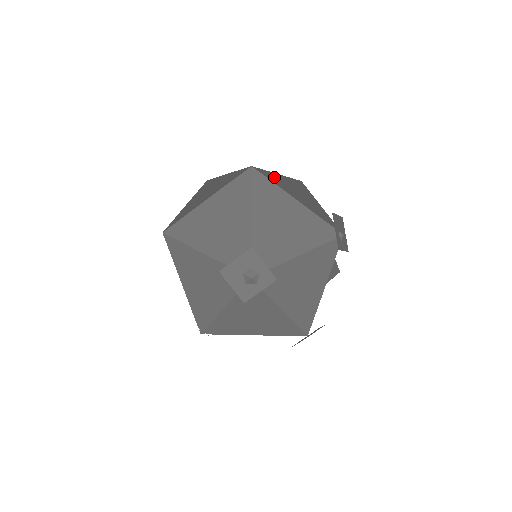
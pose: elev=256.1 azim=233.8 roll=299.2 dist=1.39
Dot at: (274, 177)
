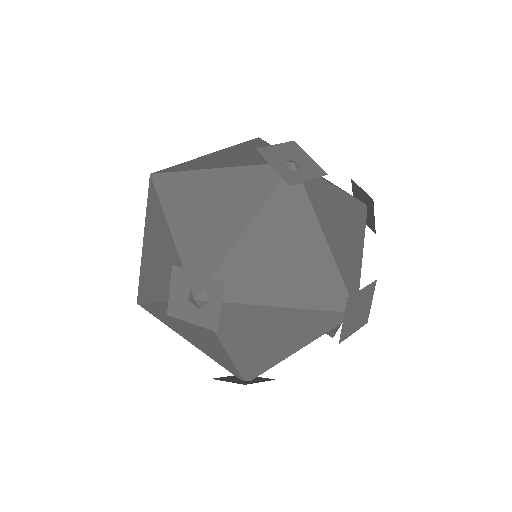
Dot at: (191, 163)
